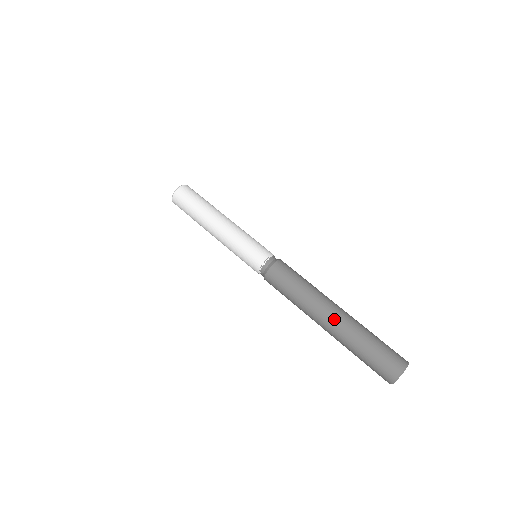
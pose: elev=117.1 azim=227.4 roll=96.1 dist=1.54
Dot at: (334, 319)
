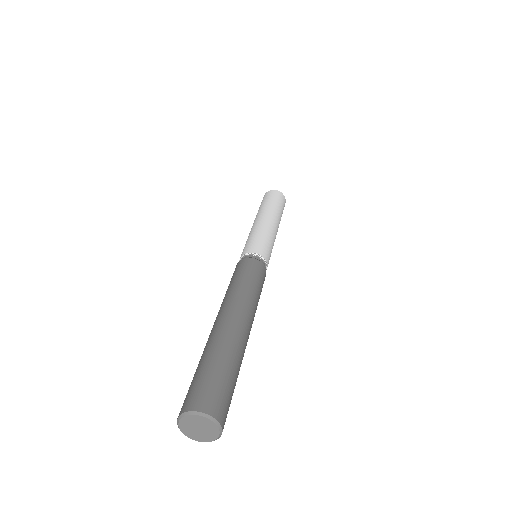
Dot at: (218, 322)
